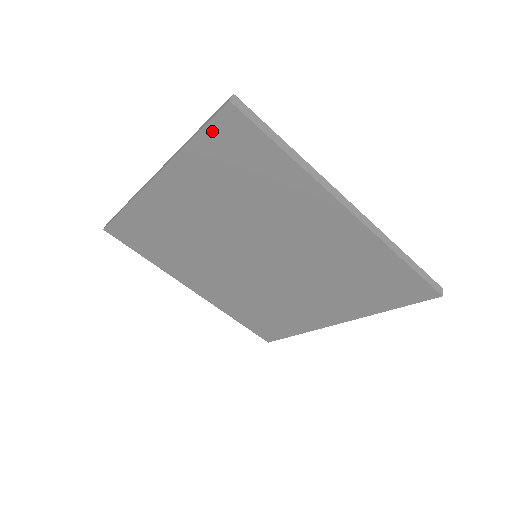
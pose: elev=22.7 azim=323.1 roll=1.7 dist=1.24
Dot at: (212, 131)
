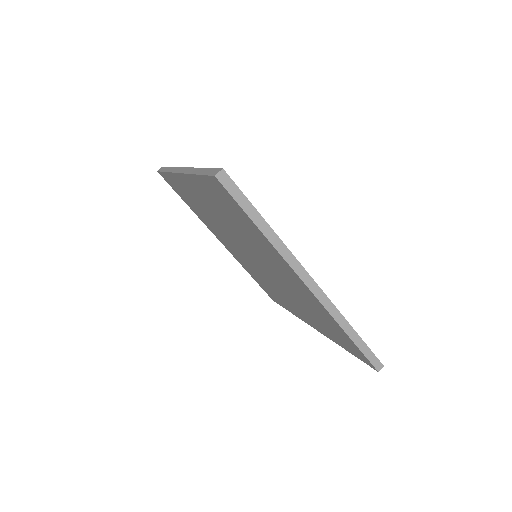
Dot at: (209, 181)
